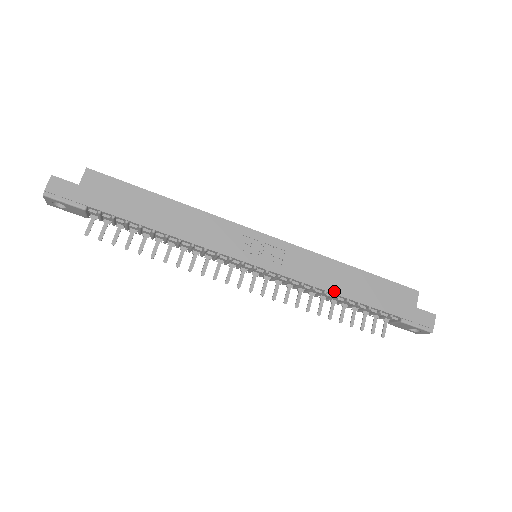
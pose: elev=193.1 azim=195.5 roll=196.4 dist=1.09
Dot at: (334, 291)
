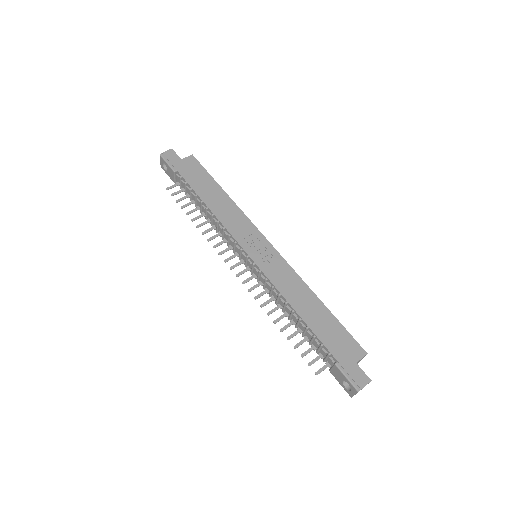
Dot at: (293, 305)
